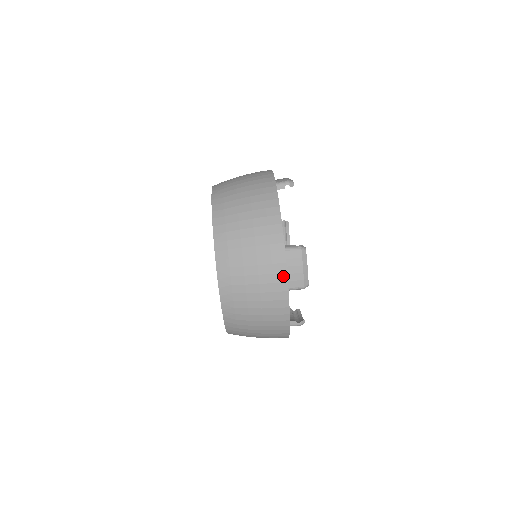
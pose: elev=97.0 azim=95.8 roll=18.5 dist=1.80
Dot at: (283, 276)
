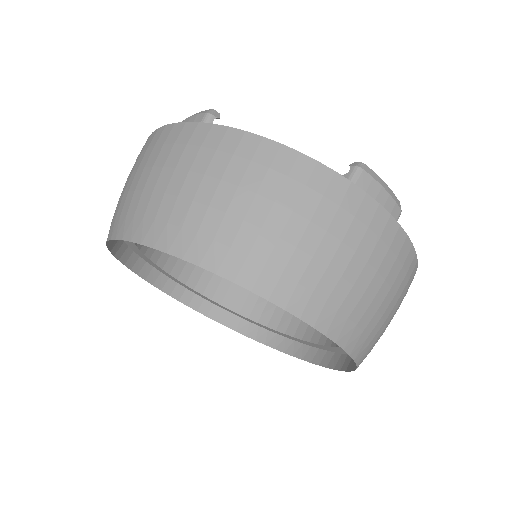
Dot at: (391, 225)
